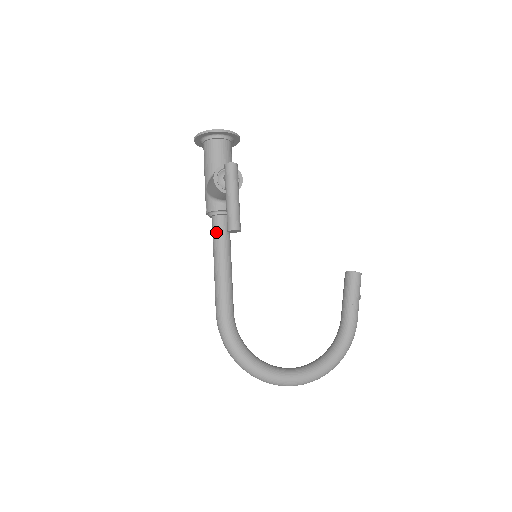
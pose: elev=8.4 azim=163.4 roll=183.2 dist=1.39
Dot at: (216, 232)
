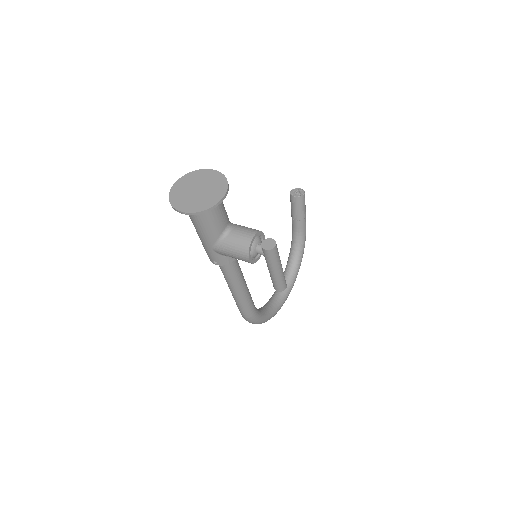
Dot at: (231, 273)
